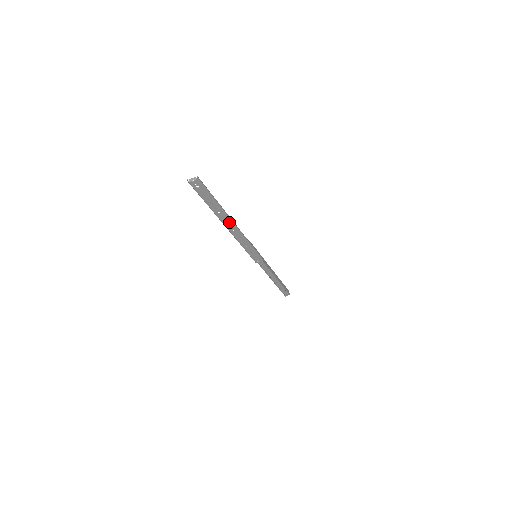
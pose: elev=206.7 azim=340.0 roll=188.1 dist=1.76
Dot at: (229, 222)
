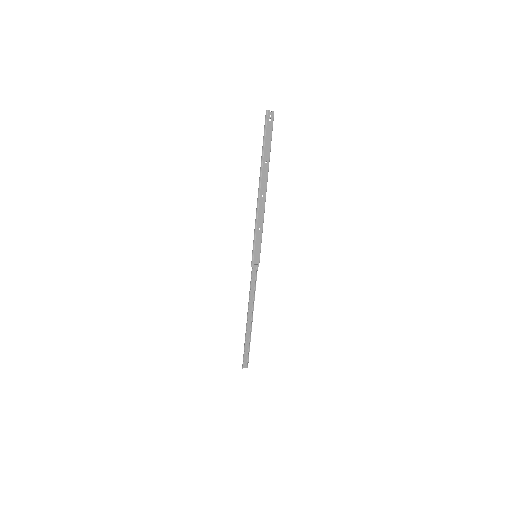
Dot at: (265, 181)
